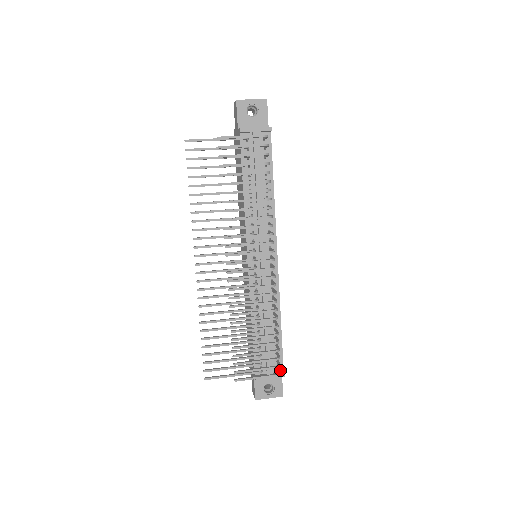
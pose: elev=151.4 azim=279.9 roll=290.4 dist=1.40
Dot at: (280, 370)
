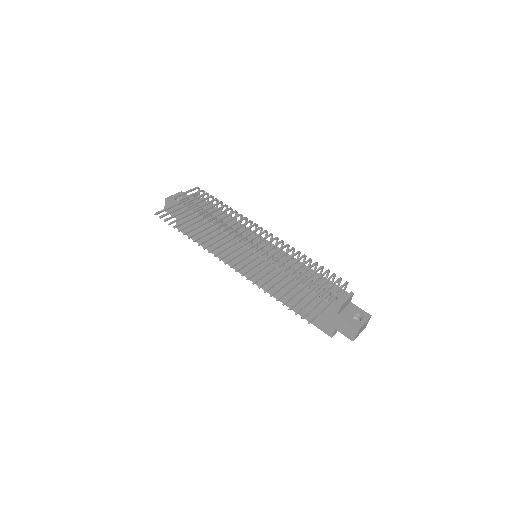
Dot at: (347, 294)
